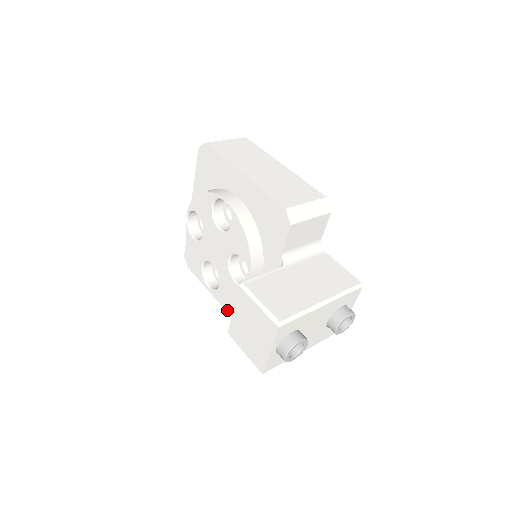
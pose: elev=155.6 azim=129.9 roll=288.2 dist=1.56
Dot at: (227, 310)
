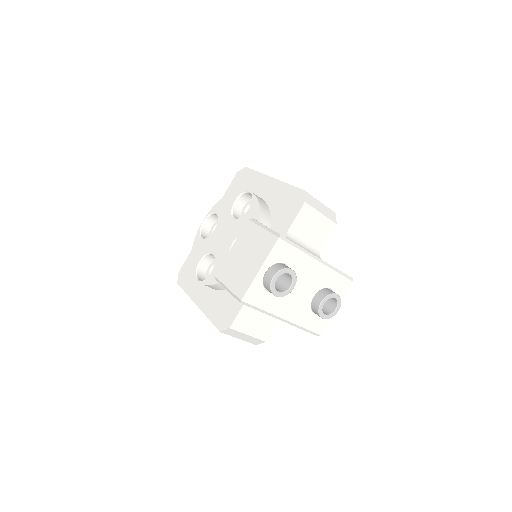
Dot at: (205, 311)
